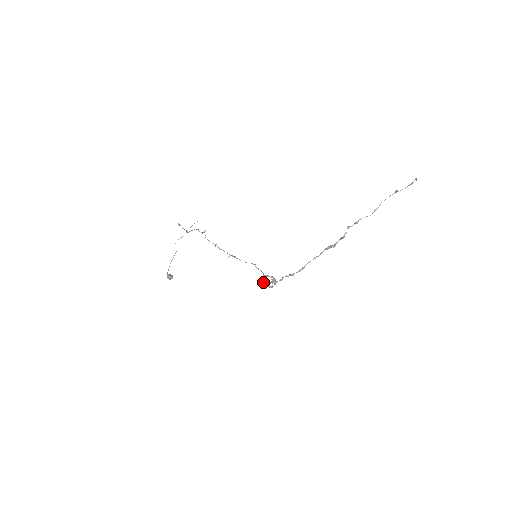
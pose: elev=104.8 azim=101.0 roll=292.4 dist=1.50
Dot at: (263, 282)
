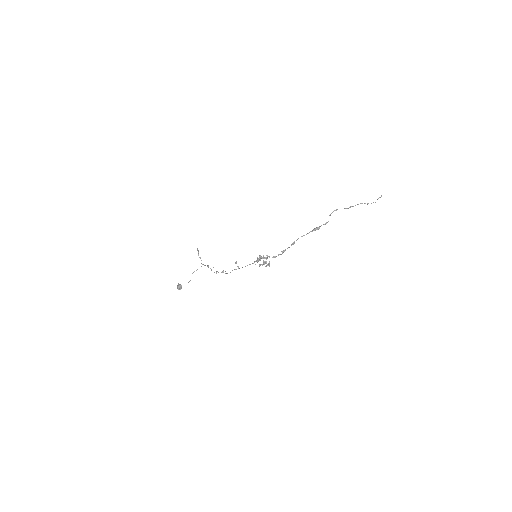
Dot at: (259, 259)
